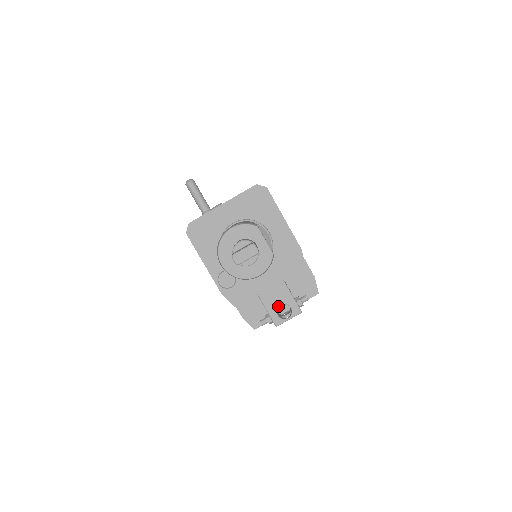
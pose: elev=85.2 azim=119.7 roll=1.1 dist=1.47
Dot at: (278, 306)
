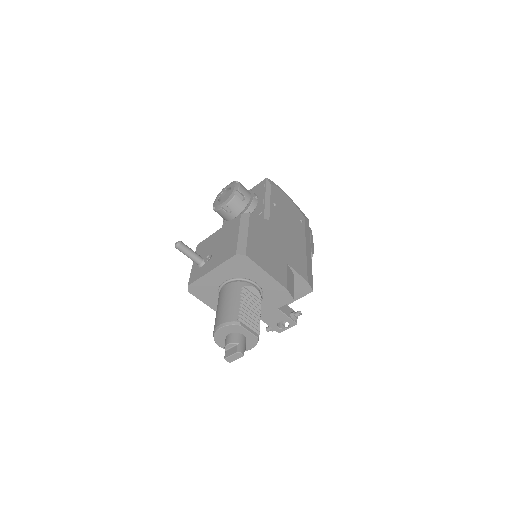
Dot at: (277, 323)
